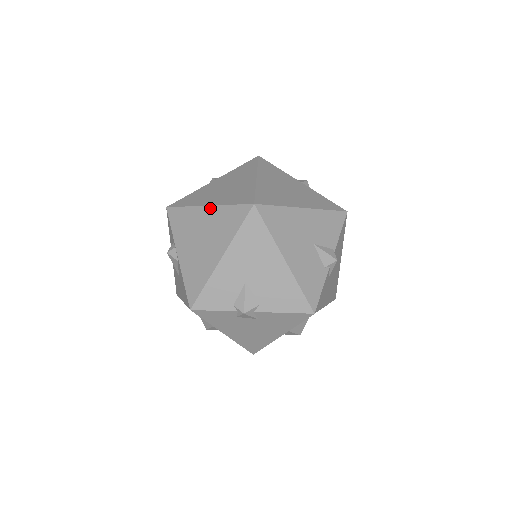
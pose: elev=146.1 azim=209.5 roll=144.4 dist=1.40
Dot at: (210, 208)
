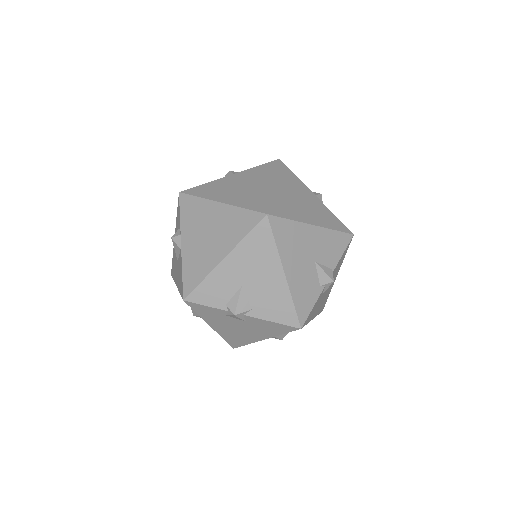
Dot at: (223, 206)
